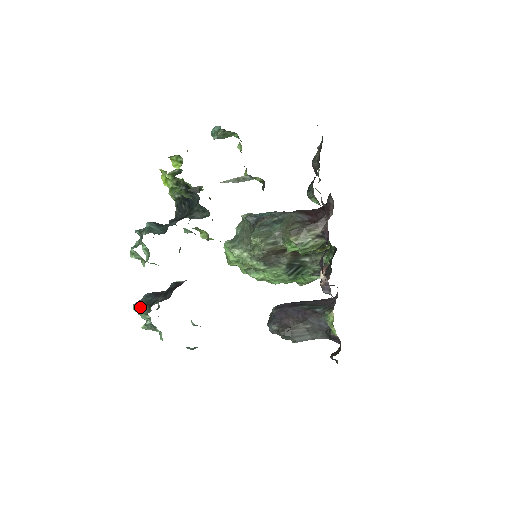
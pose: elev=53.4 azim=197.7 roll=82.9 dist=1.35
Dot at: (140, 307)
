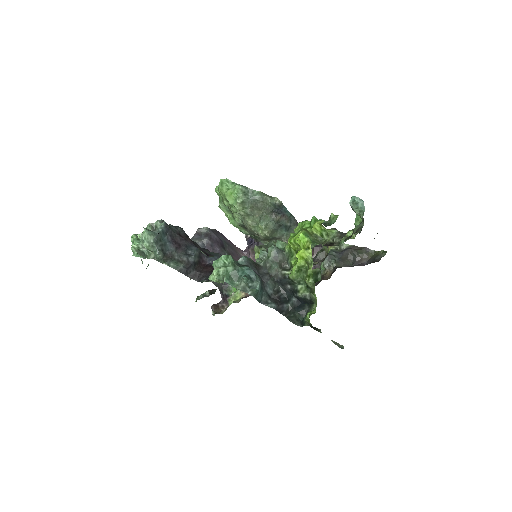
Dot at: (153, 245)
